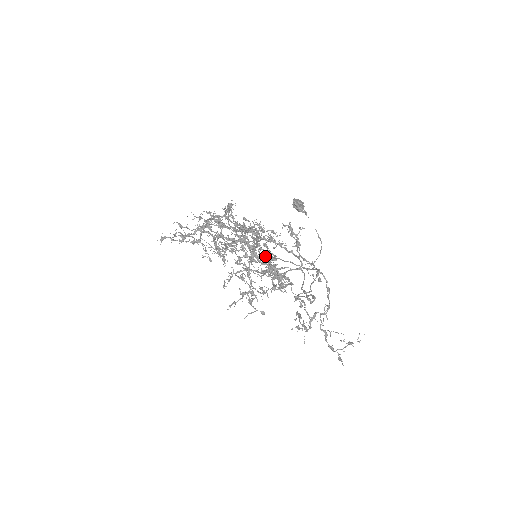
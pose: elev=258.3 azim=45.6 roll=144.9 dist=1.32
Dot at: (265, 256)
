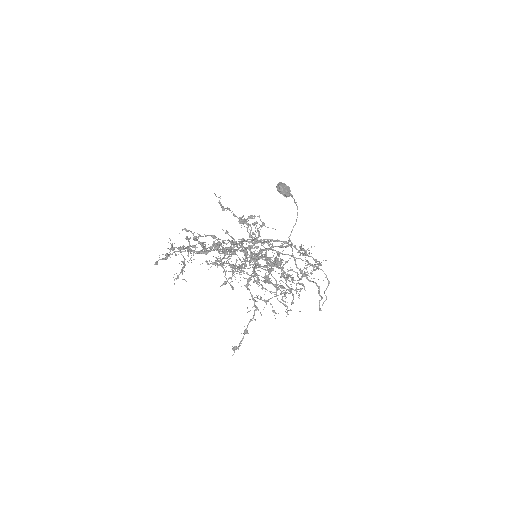
Dot at: (253, 240)
